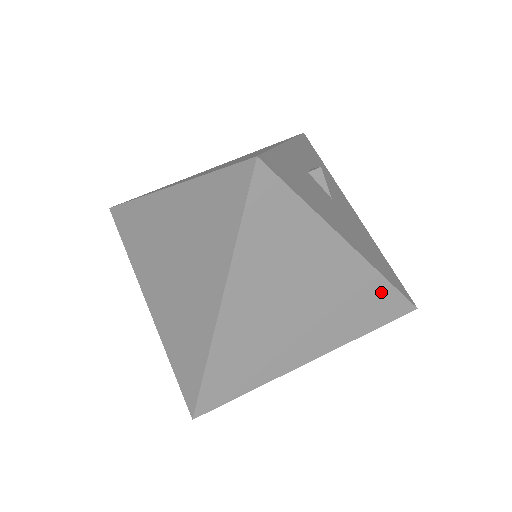
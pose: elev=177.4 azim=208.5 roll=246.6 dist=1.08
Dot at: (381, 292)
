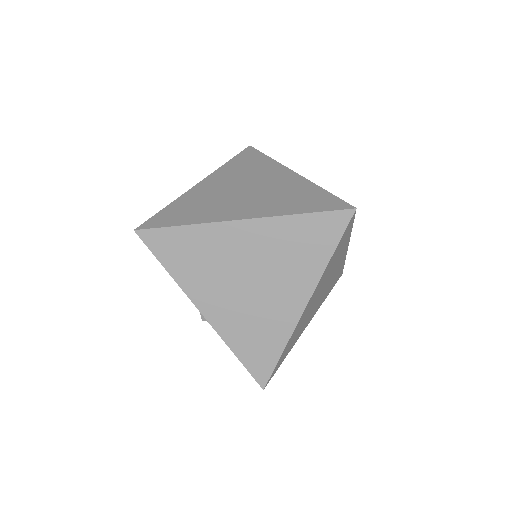
Dot at: (340, 270)
